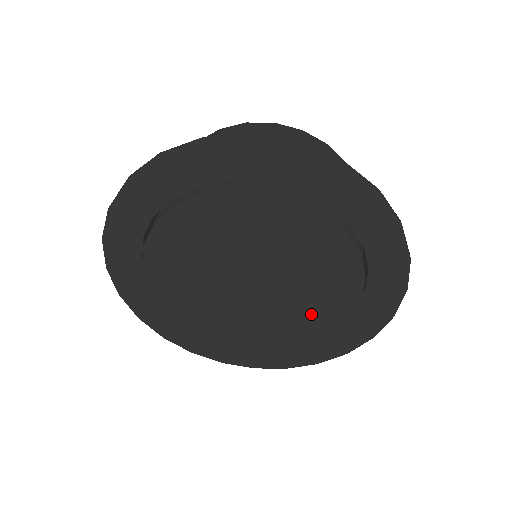
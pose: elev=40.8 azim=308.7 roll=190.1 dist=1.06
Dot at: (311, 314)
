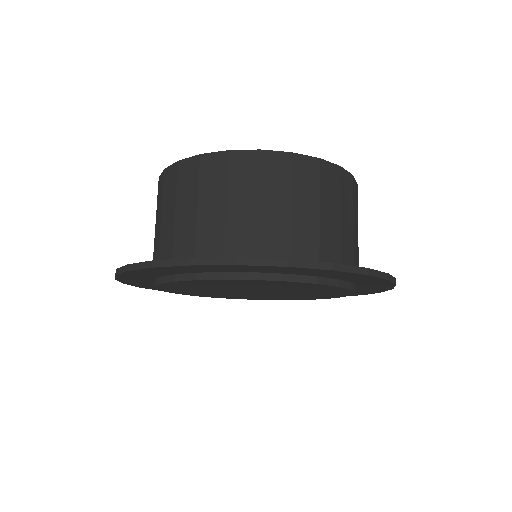
Dot at: (258, 297)
